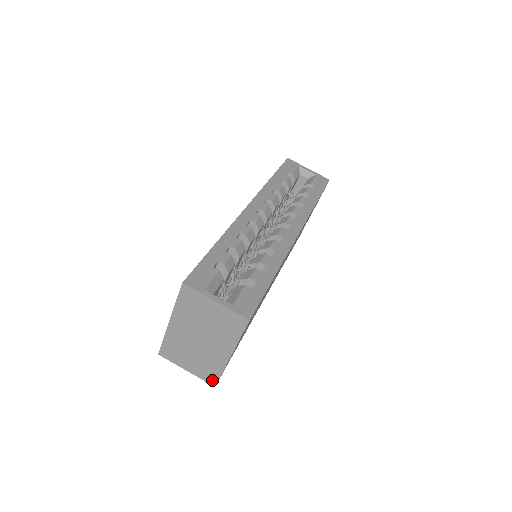
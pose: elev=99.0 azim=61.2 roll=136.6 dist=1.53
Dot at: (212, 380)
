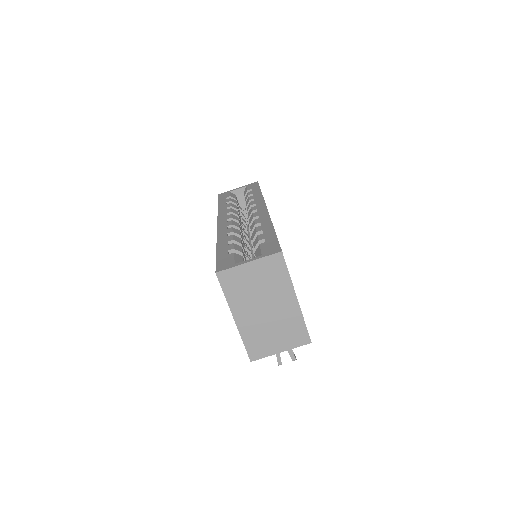
Dot at: (304, 339)
